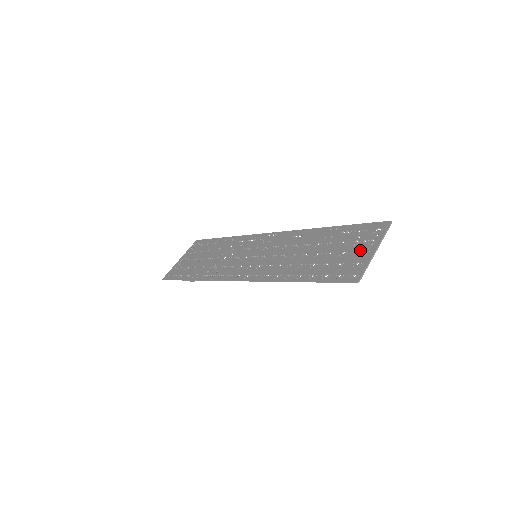
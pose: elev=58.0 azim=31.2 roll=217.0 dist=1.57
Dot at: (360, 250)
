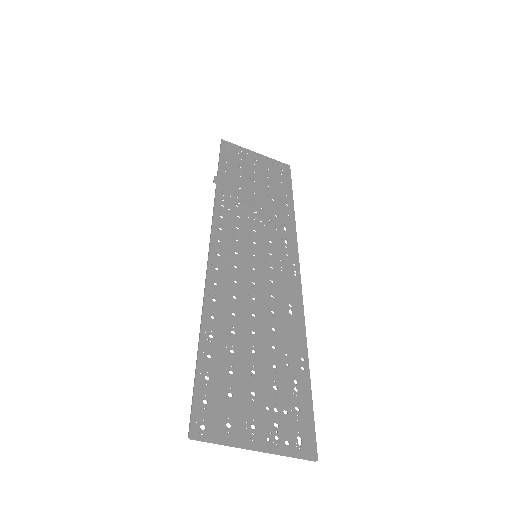
Dot at: (257, 421)
